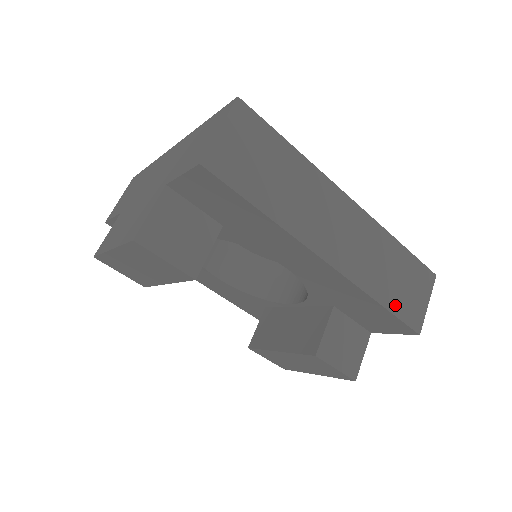
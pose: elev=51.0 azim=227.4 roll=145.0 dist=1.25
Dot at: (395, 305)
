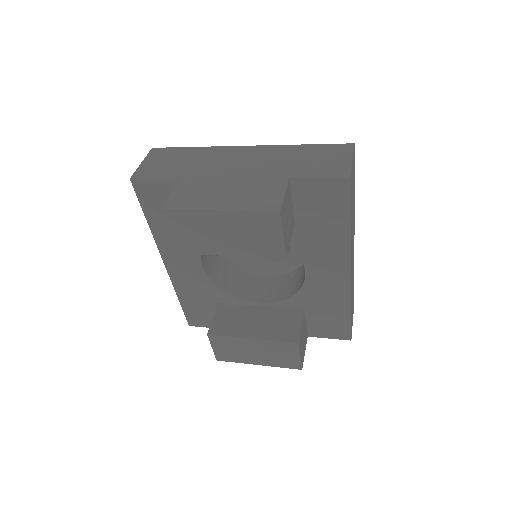
Dot at: occluded
